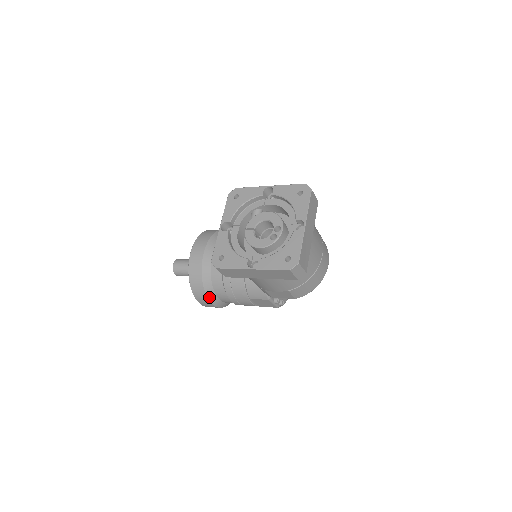
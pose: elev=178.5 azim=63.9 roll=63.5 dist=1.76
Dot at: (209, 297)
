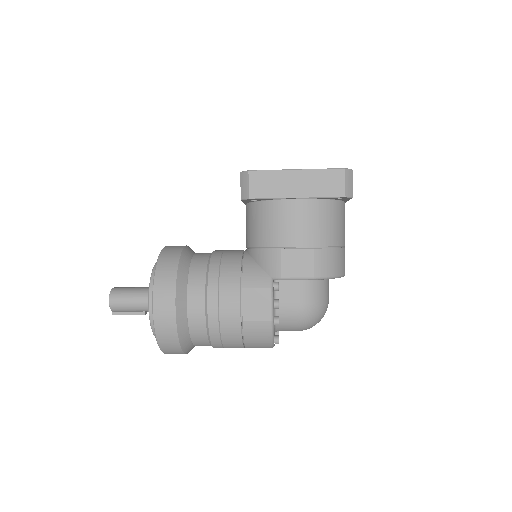
Dot at: (178, 285)
